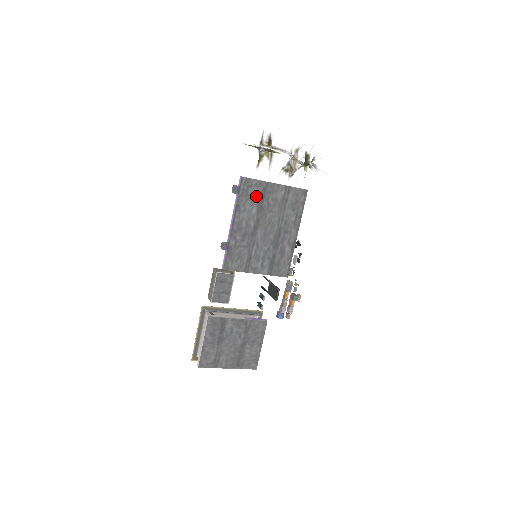
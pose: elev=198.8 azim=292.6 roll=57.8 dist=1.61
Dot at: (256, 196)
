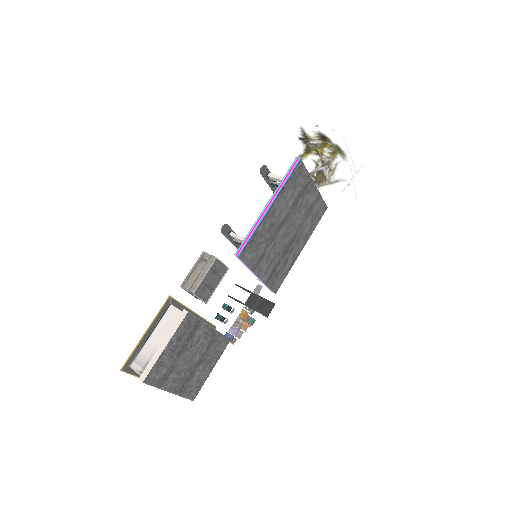
Dot at: (299, 188)
